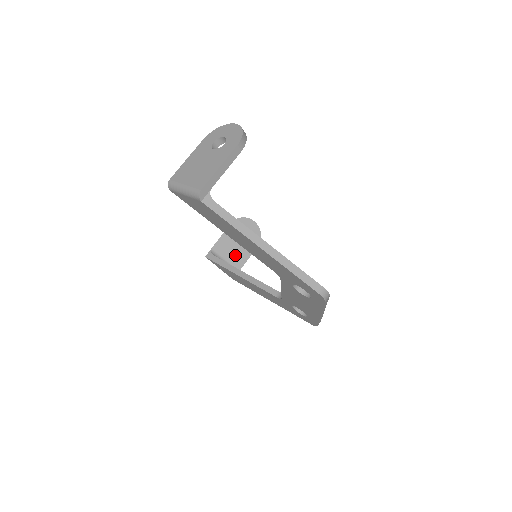
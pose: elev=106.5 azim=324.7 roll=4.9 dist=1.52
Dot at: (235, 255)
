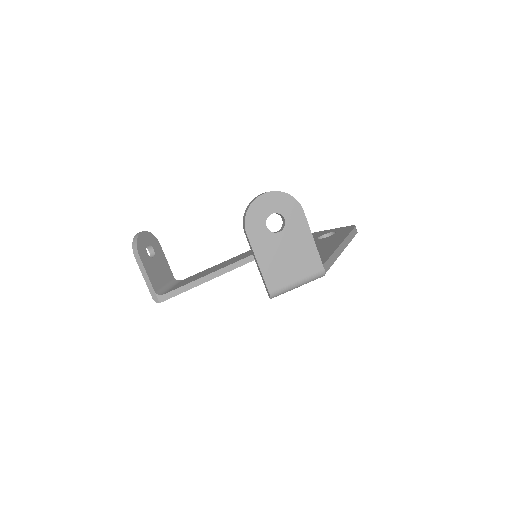
Dot at: (163, 272)
